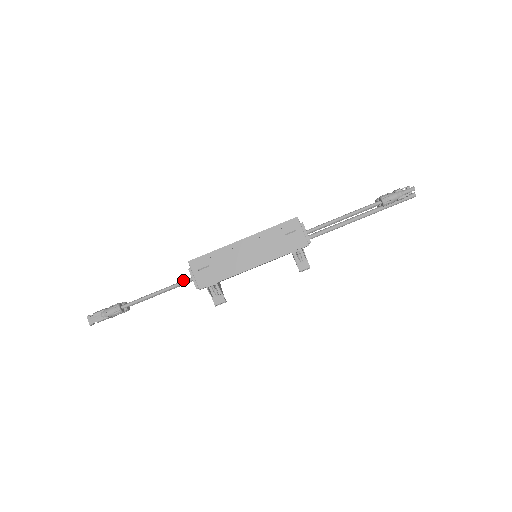
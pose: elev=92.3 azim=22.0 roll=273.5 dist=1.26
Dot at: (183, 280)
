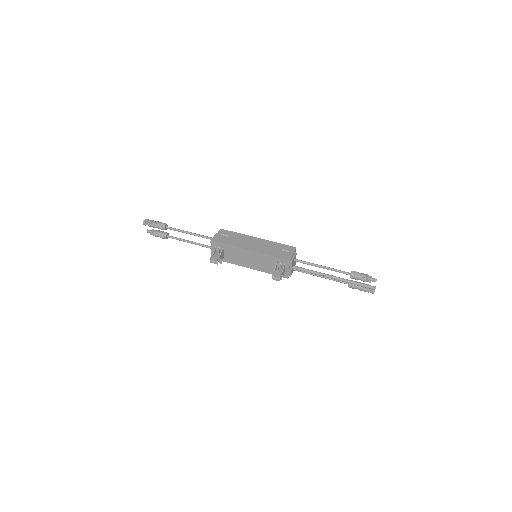
Dot at: (208, 237)
